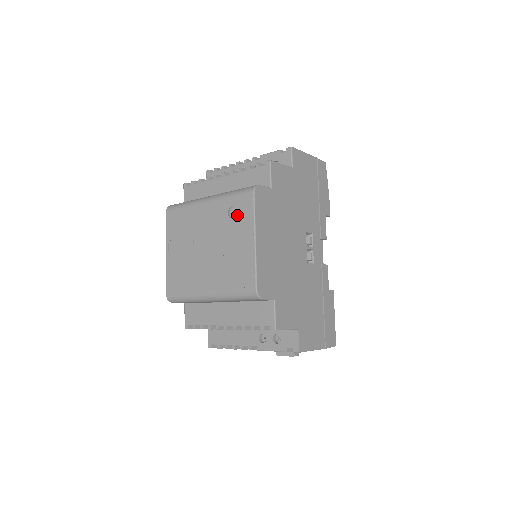
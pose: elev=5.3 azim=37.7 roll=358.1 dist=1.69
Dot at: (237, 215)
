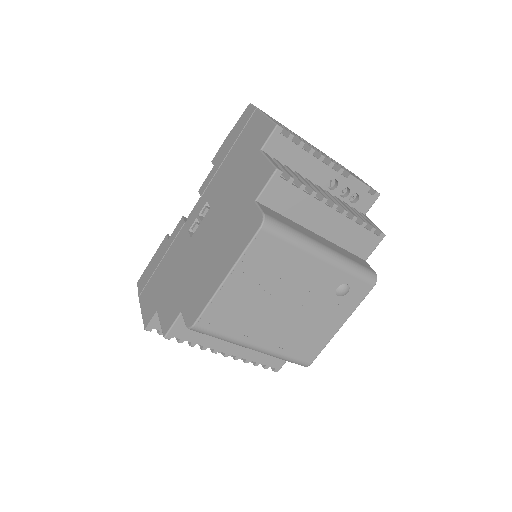
Dot at: (345, 296)
